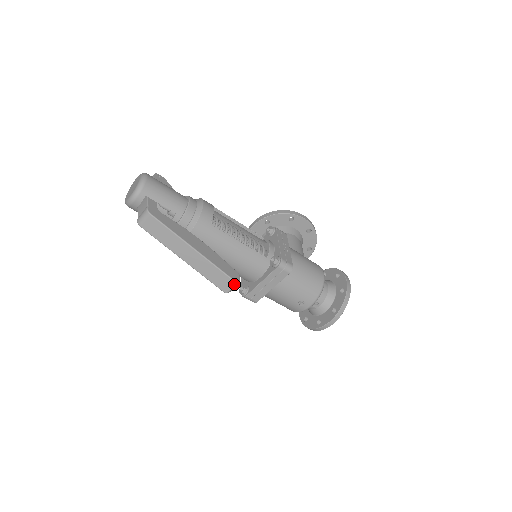
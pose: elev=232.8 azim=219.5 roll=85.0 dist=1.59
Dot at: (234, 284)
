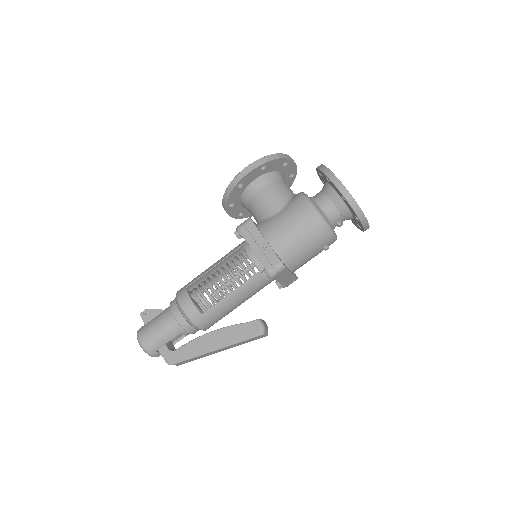
Dot at: (262, 335)
